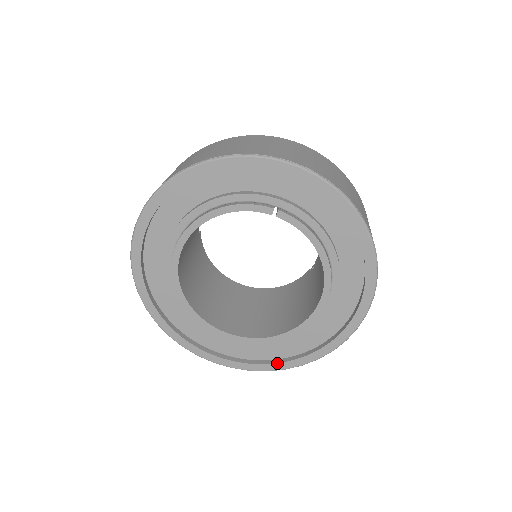
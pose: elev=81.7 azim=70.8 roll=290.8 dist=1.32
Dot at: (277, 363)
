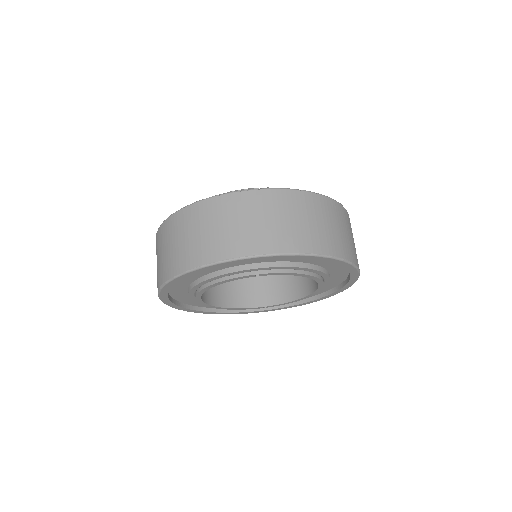
Dot at: (304, 303)
